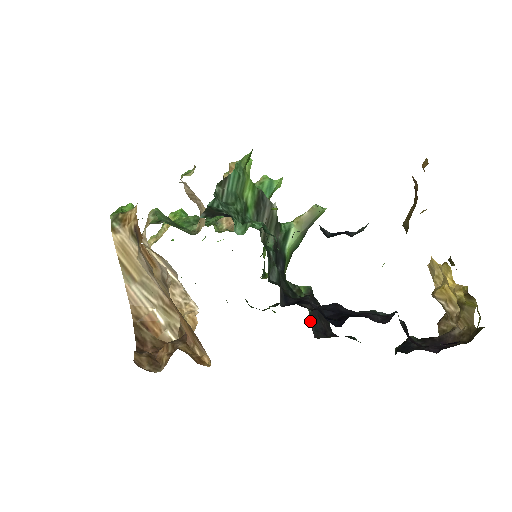
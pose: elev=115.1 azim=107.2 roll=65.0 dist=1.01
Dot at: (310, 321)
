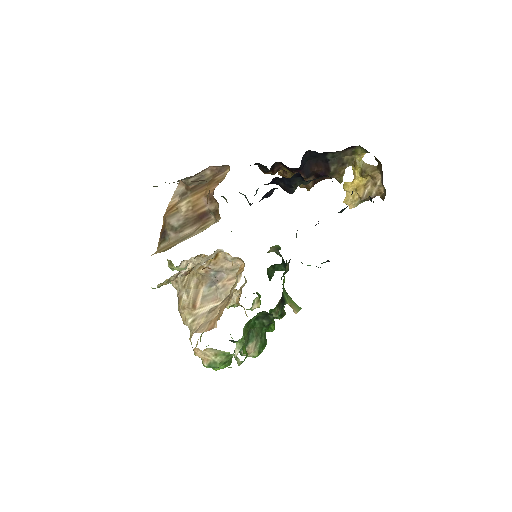
Dot at: occluded
